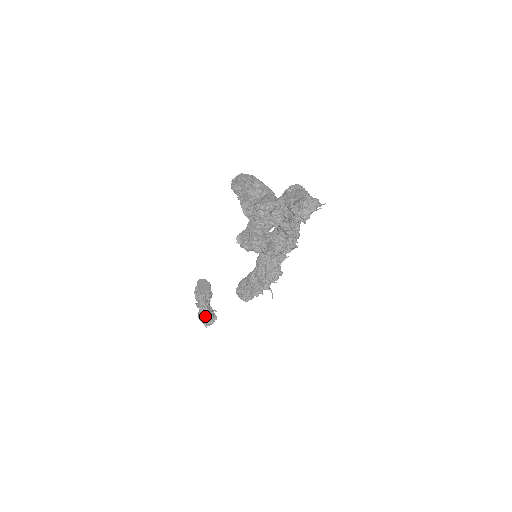
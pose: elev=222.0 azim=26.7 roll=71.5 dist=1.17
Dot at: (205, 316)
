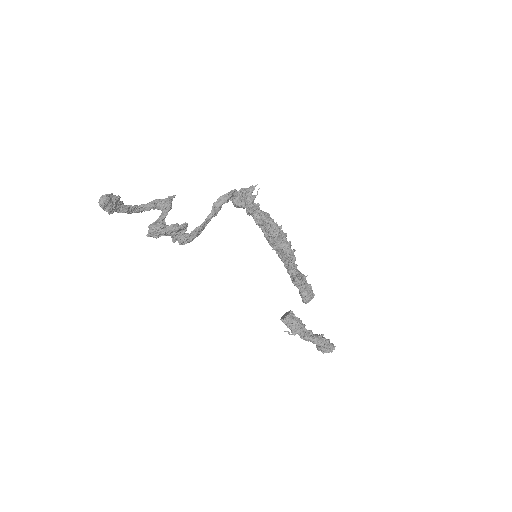
Dot at: (312, 342)
